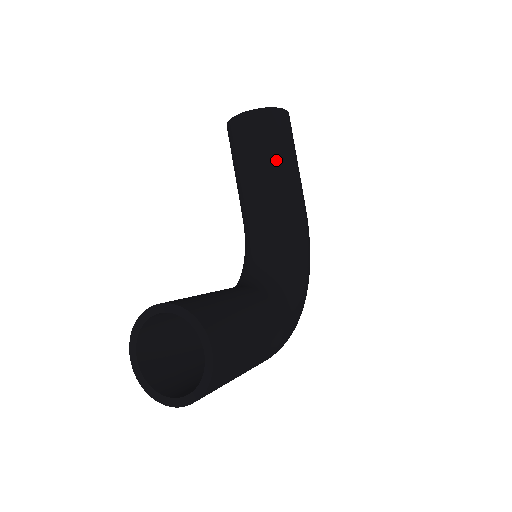
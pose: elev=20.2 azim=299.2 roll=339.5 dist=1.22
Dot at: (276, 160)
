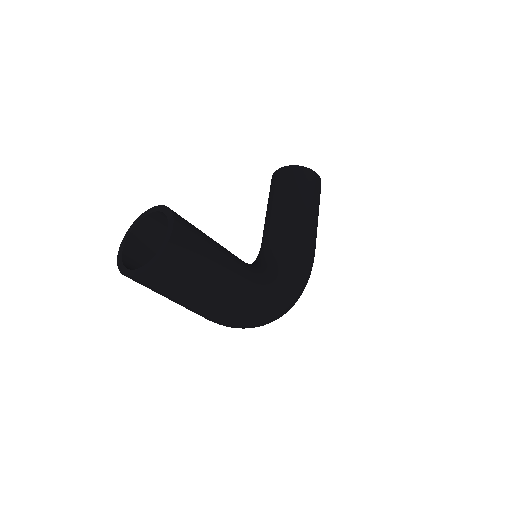
Dot at: (297, 200)
